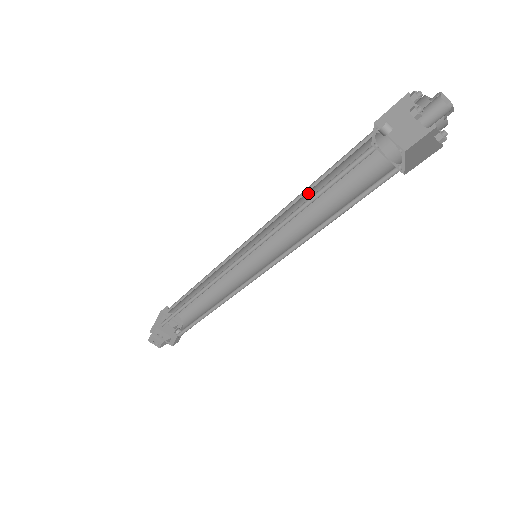
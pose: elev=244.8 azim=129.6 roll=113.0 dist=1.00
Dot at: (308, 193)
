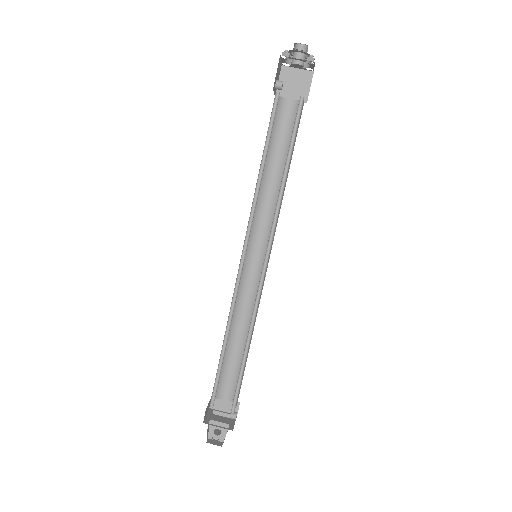
Dot at: (264, 173)
